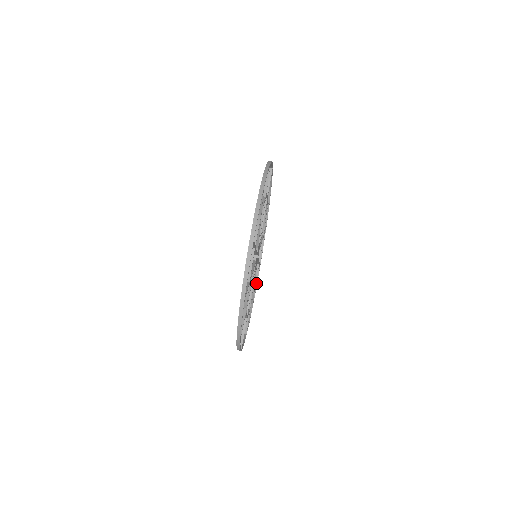
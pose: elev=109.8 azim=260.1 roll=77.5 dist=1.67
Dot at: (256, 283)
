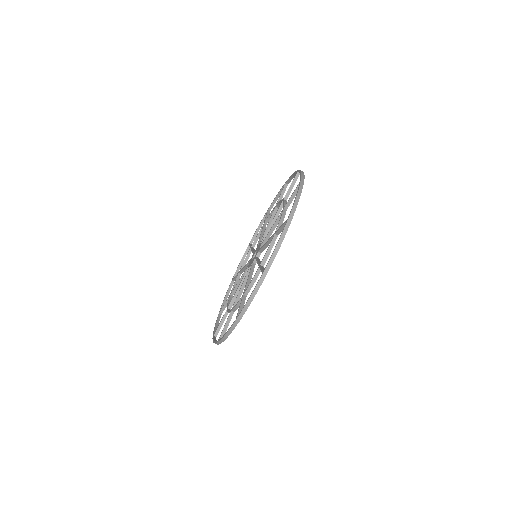
Dot at: (227, 296)
